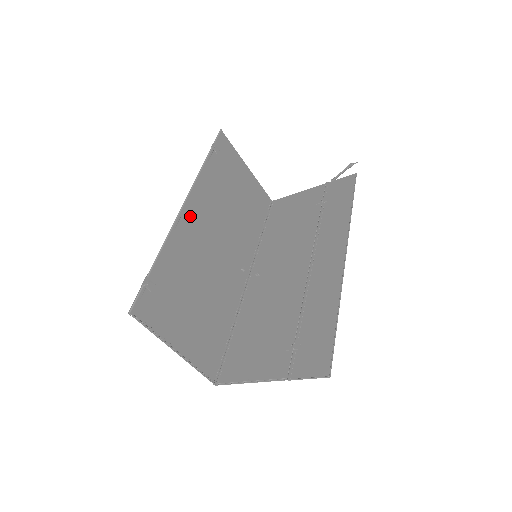
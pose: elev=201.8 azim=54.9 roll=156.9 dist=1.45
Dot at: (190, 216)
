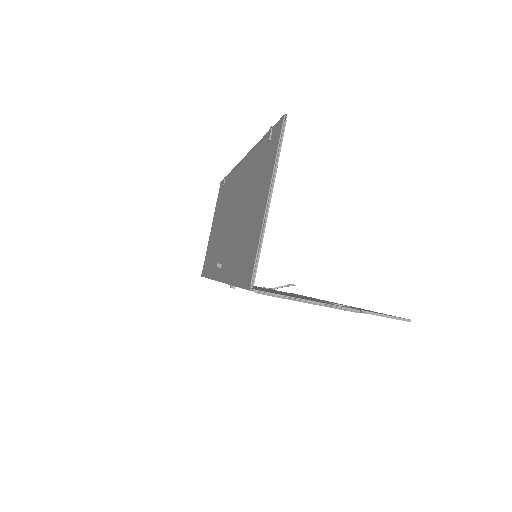
Dot at: (242, 170)
